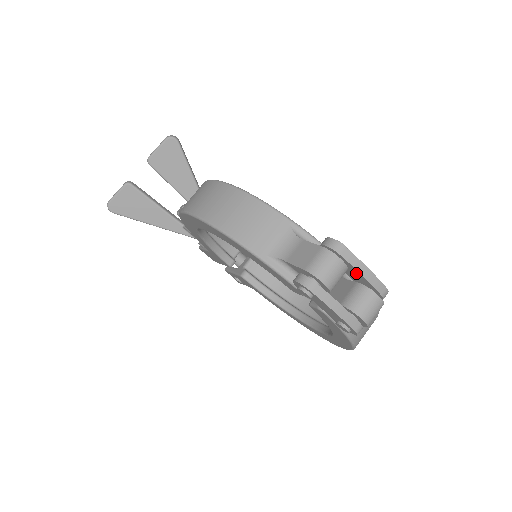
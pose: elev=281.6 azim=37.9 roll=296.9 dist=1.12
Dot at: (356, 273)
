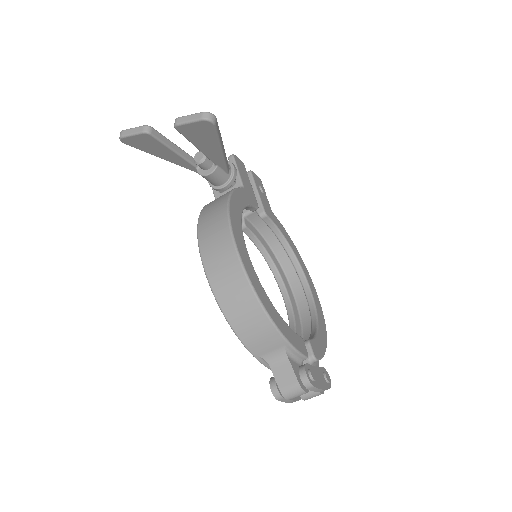
Dot at: occluded
